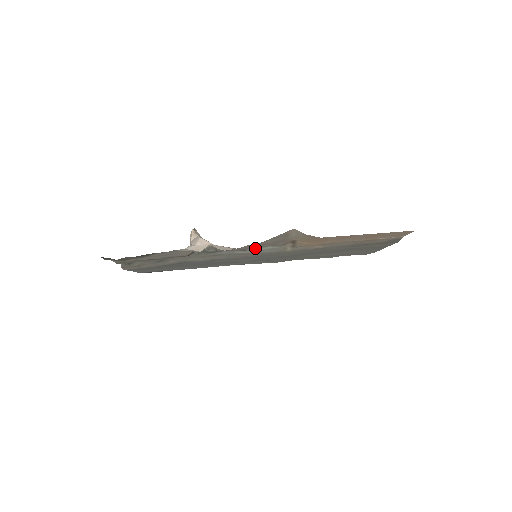
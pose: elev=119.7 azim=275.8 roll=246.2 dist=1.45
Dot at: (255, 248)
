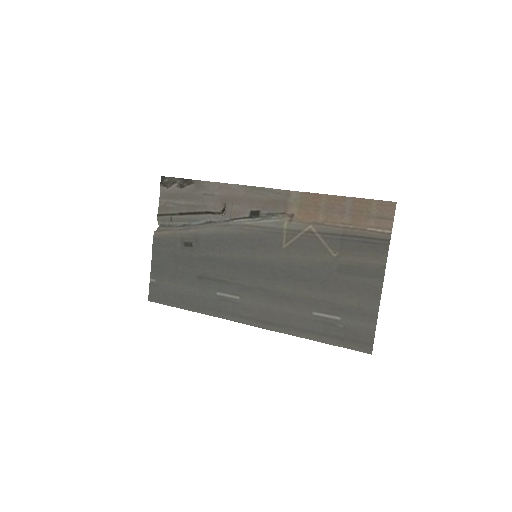
Dot at: (260, 214)
